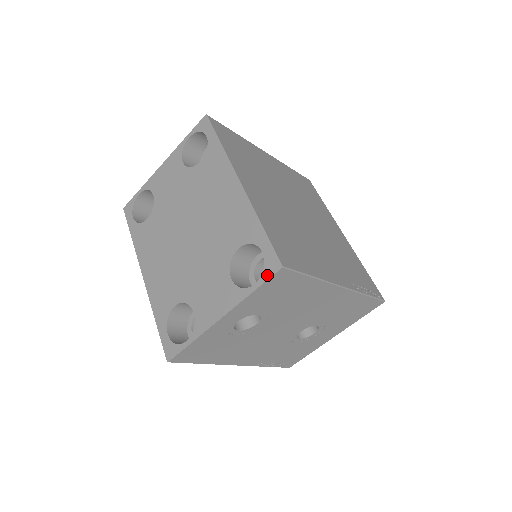
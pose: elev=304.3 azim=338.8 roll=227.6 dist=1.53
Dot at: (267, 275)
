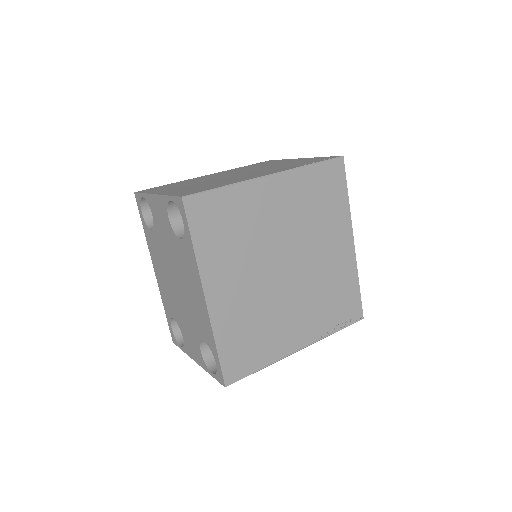
Dot at: (218, 379)
